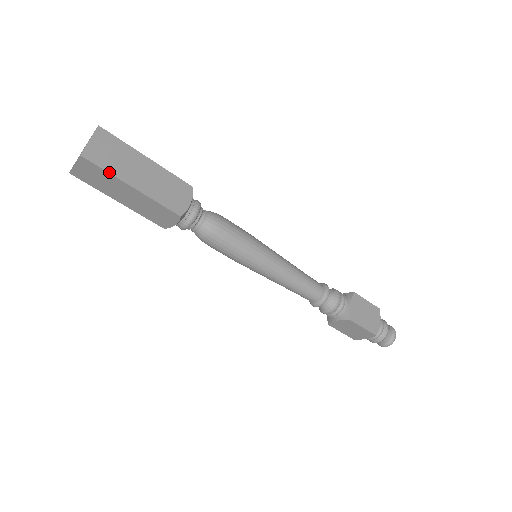
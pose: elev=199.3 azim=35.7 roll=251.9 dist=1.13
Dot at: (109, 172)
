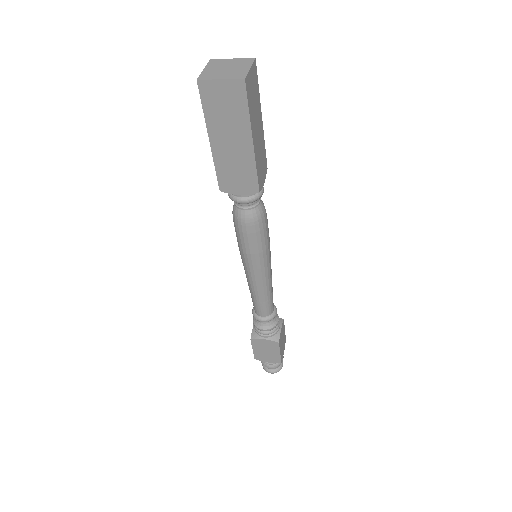
Dot at: (249, 113)
